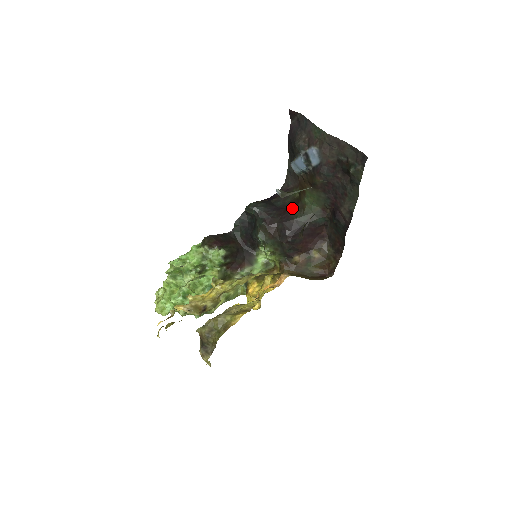
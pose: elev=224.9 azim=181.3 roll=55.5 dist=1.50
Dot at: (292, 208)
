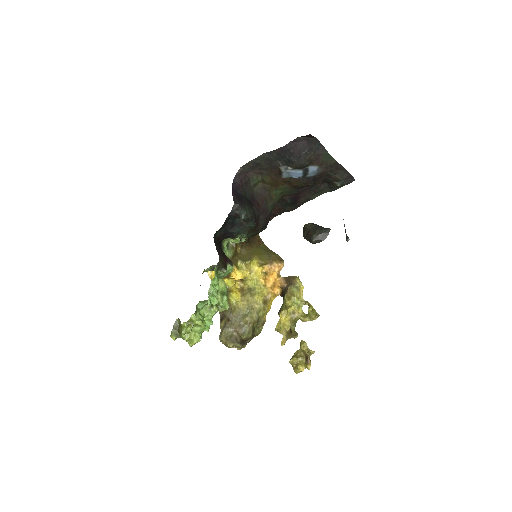
Dot at: (263, 200)
